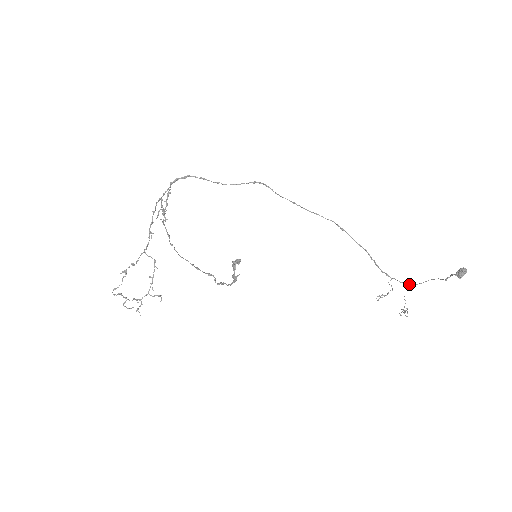
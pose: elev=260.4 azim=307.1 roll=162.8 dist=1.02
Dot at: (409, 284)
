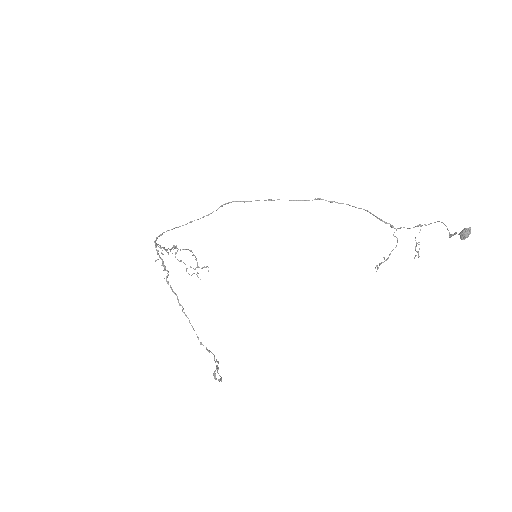
Dot at: occluded
